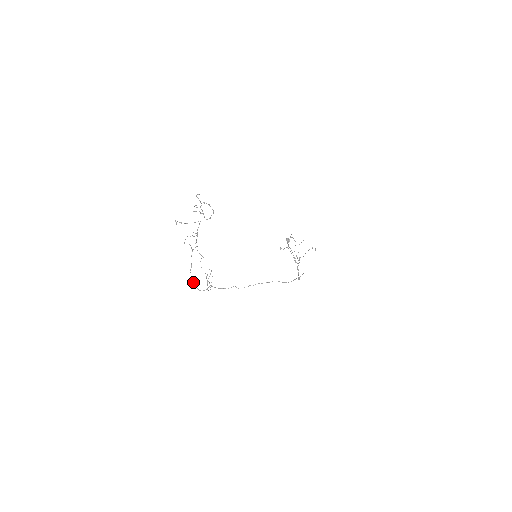
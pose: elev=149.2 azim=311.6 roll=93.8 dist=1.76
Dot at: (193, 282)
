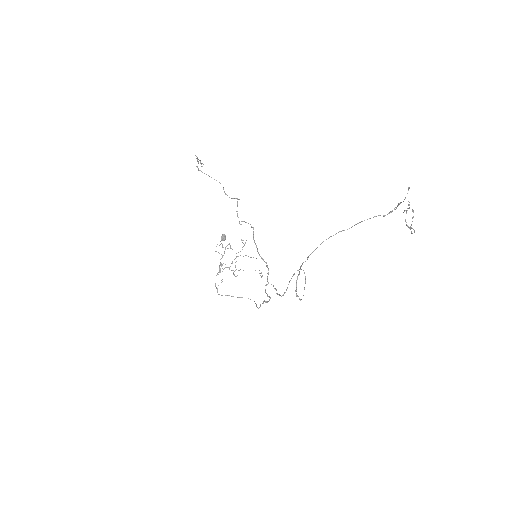
Dot at: occluded
